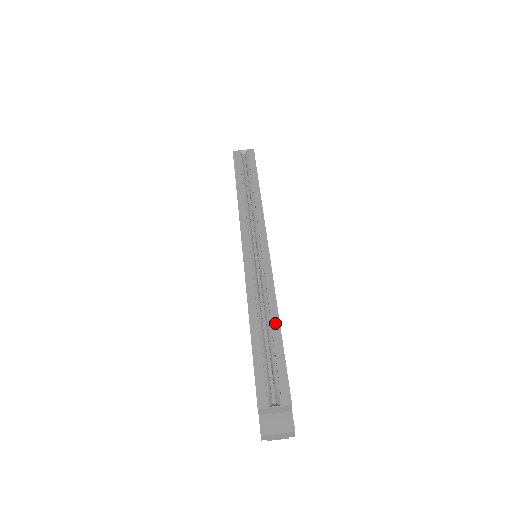
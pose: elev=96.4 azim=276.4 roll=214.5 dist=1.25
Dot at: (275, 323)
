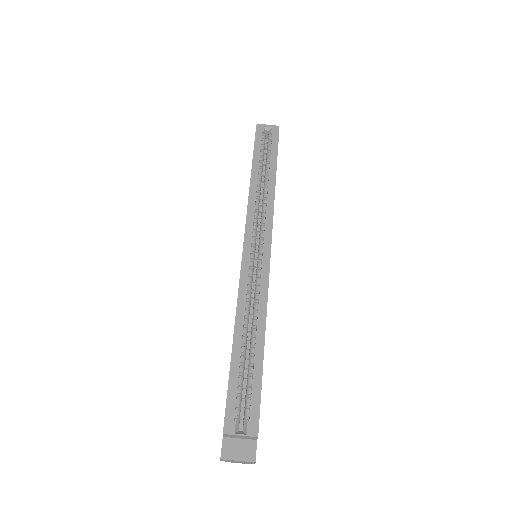
Dot at: (260, 341)
